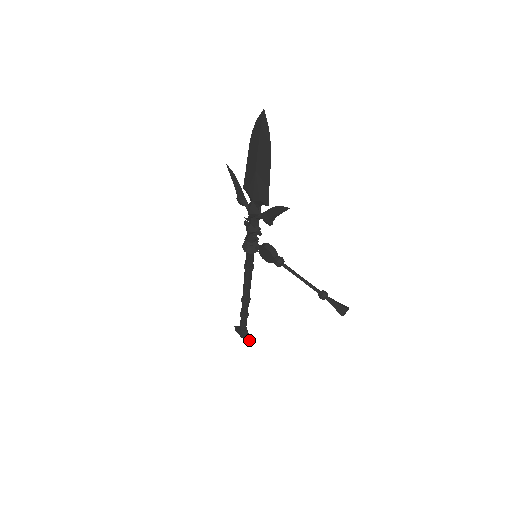
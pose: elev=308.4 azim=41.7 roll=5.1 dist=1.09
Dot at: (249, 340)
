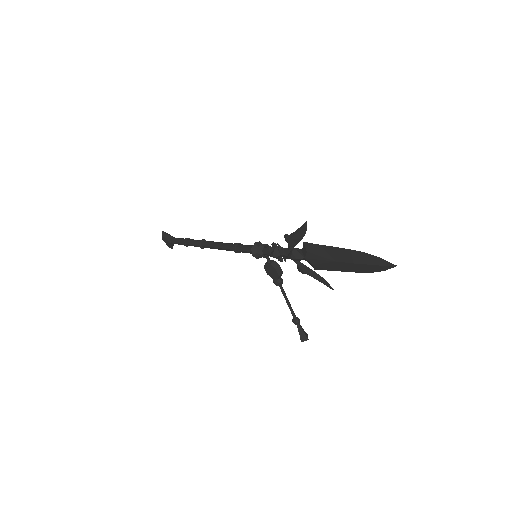
Dot at: (171, 248)
